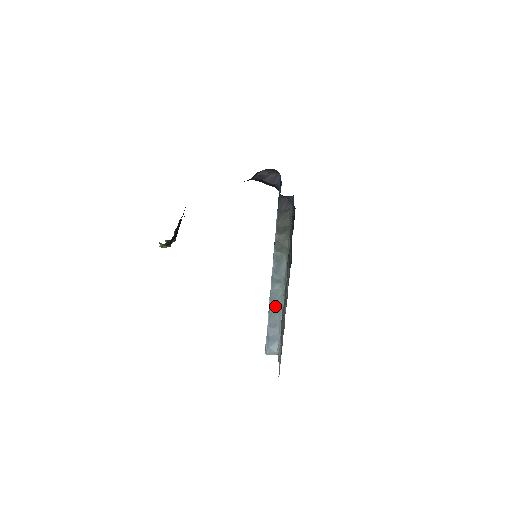
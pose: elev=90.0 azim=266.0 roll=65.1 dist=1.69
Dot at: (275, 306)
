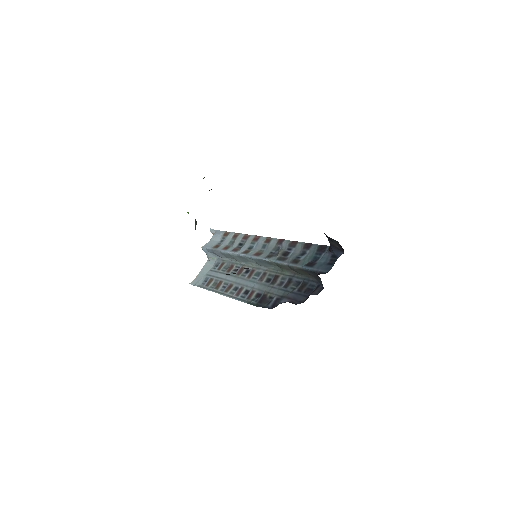
Dot at: (237, 258)
